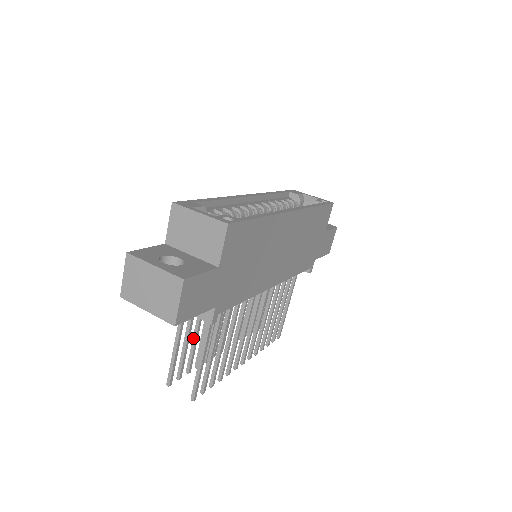
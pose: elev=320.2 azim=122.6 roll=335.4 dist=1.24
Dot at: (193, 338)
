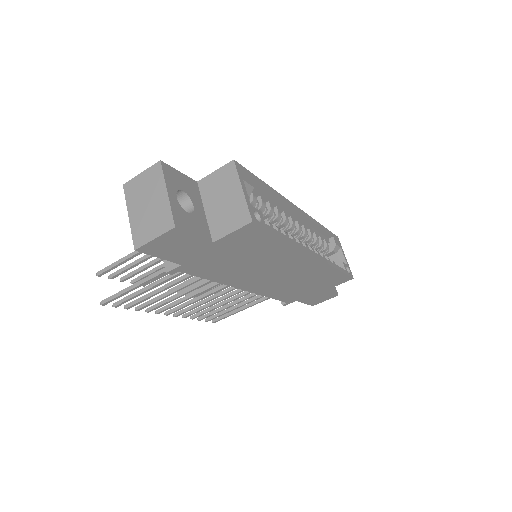
Dot at: (150, 262)
